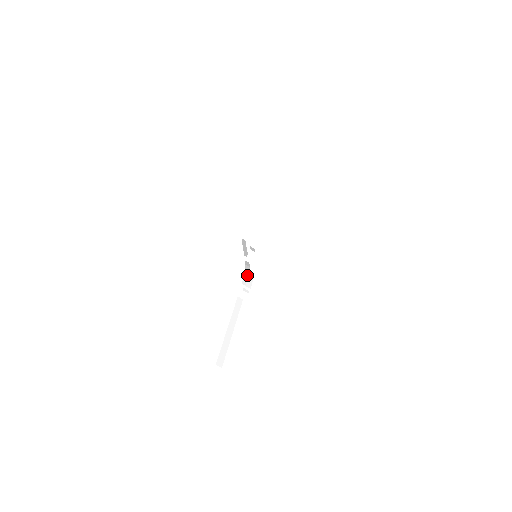
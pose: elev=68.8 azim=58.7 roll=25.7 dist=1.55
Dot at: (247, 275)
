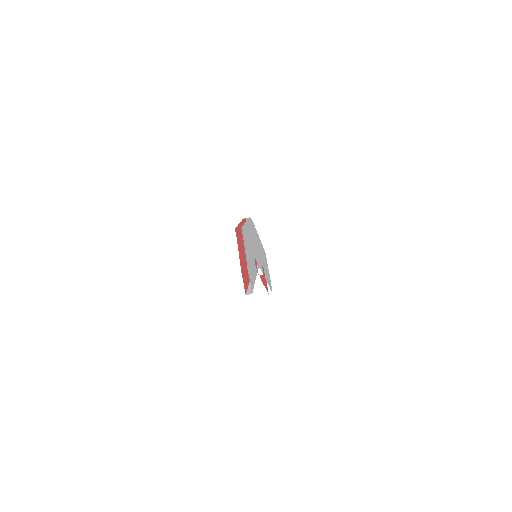
Dot at: (257, 268)
